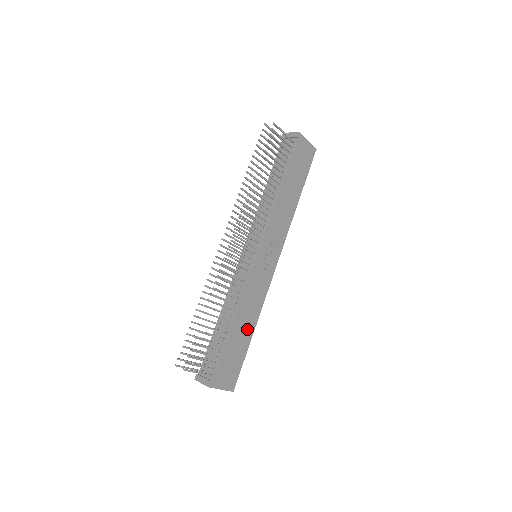
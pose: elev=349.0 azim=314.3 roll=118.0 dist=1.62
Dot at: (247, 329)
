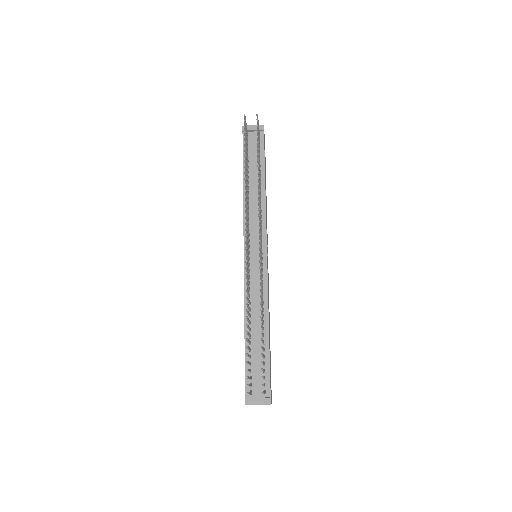
Dot at: occluded
